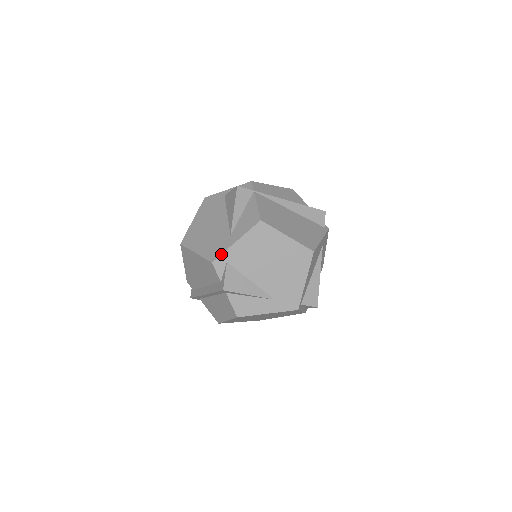
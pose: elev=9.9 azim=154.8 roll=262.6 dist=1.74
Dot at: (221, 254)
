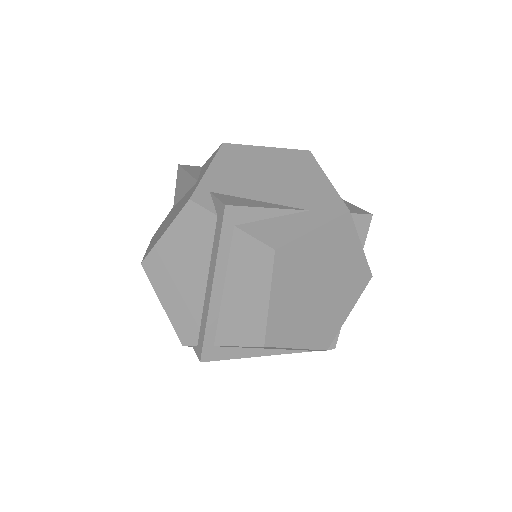
Dot at: (196, 187)
